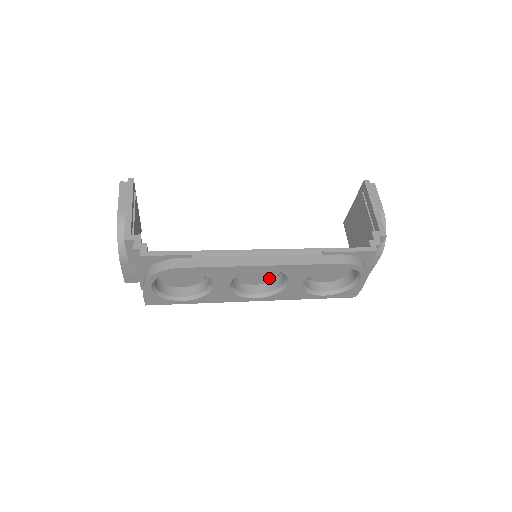
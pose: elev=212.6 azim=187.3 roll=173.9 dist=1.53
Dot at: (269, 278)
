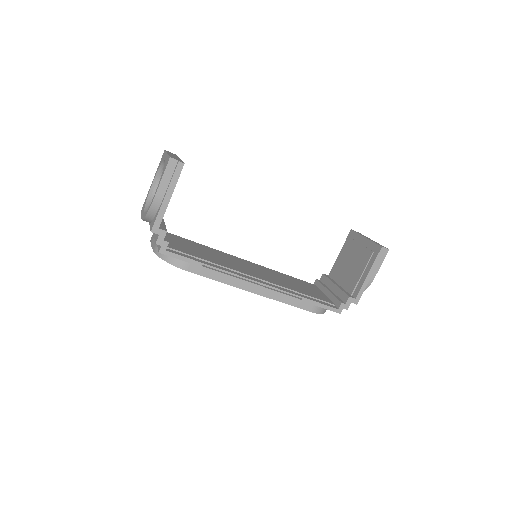
Dot at: occluded
